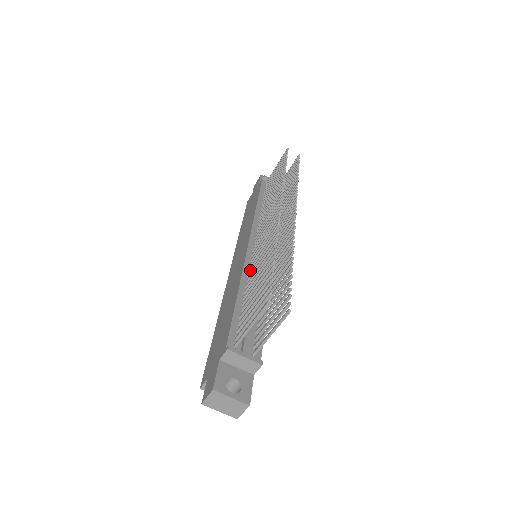
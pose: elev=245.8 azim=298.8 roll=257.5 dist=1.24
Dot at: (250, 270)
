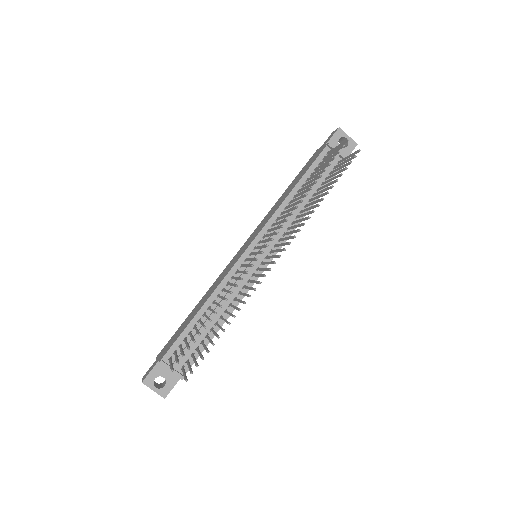
Dot at: (227, 284)
